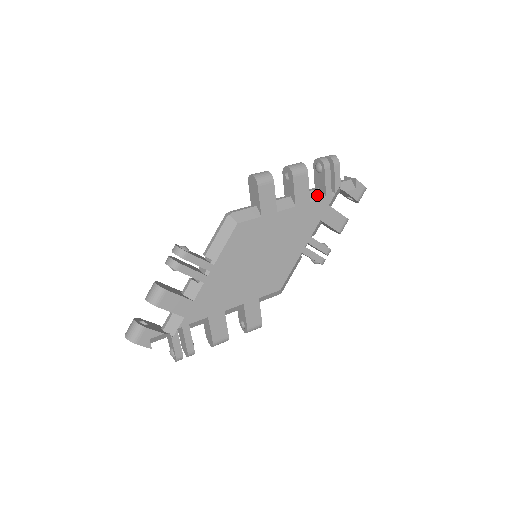
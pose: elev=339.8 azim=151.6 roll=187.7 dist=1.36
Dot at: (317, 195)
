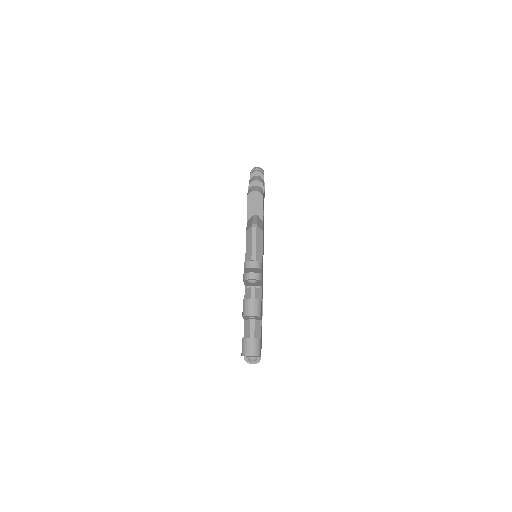
Dot at: occluded
